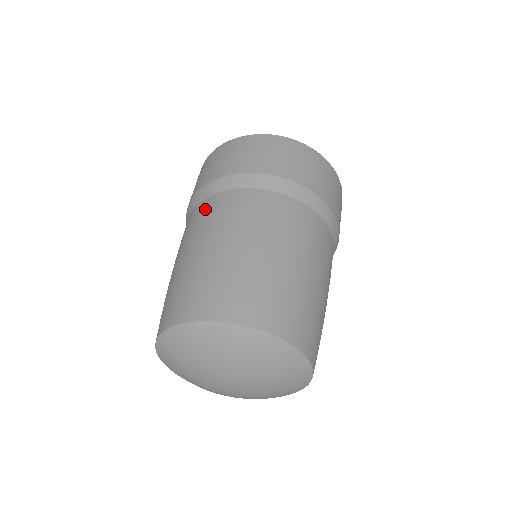
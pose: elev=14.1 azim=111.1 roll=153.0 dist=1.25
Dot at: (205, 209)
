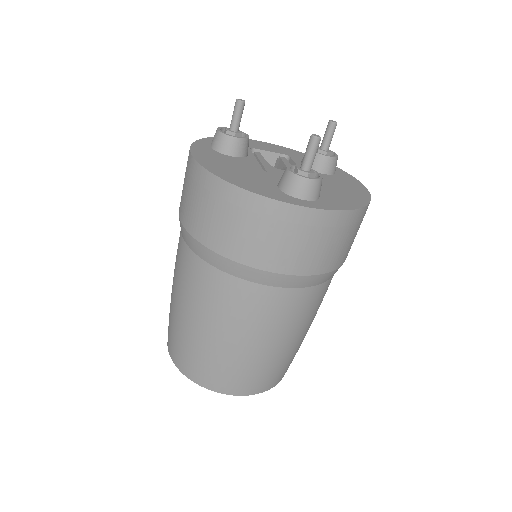
Dot at: occluded
